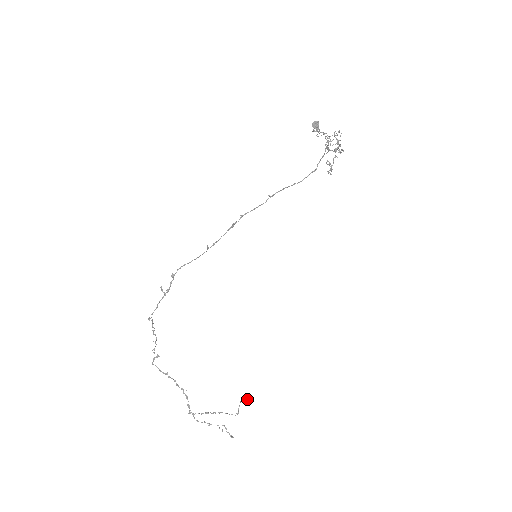
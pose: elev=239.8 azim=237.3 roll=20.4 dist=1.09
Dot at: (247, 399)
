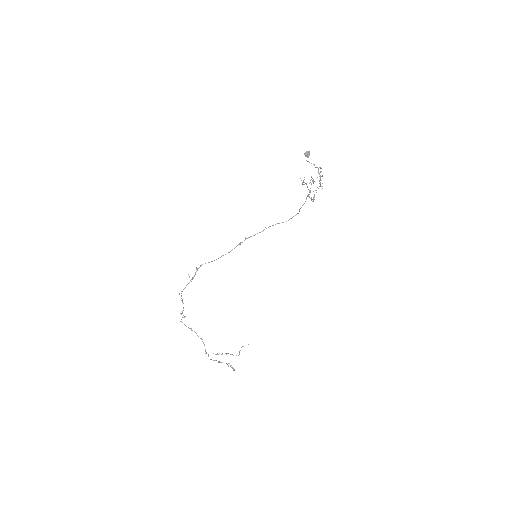
Dot at: occluded
